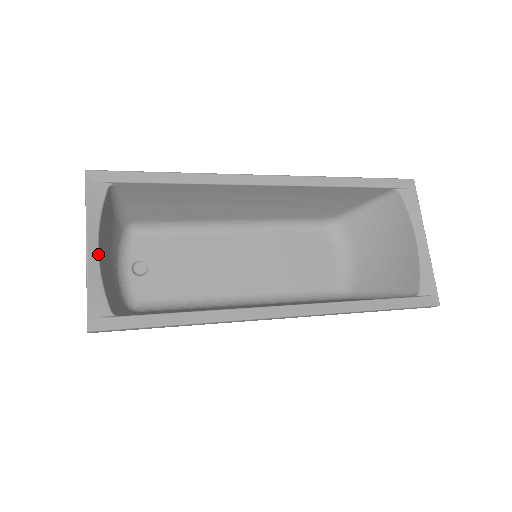
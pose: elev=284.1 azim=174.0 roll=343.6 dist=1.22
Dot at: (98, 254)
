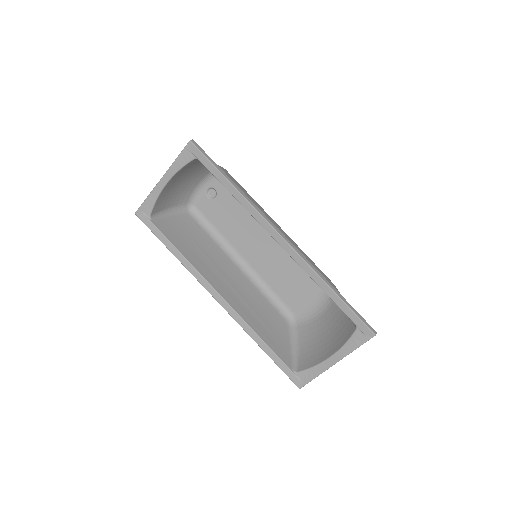
Dot at: (164, 186)
